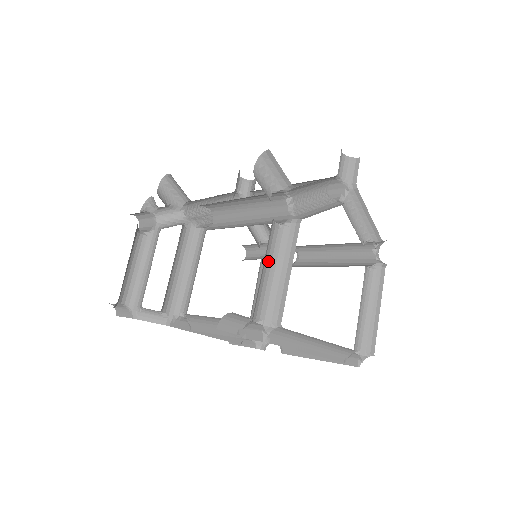
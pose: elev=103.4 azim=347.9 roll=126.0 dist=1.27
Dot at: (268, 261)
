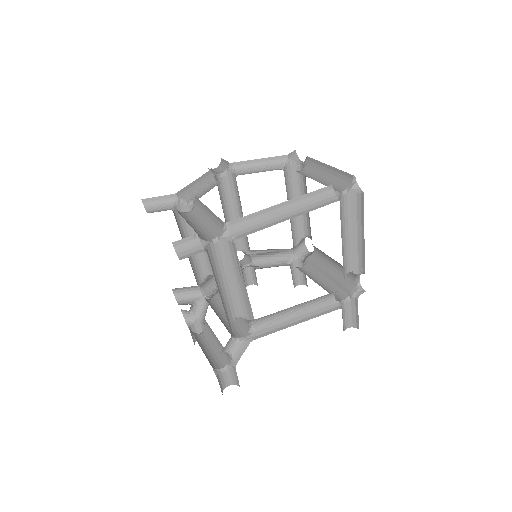
Dot at: (197, 223)
